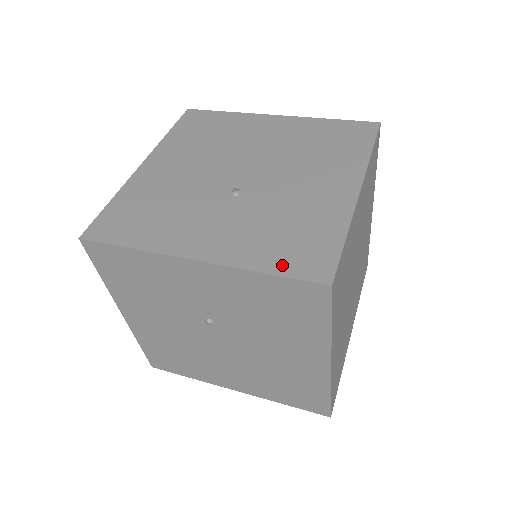
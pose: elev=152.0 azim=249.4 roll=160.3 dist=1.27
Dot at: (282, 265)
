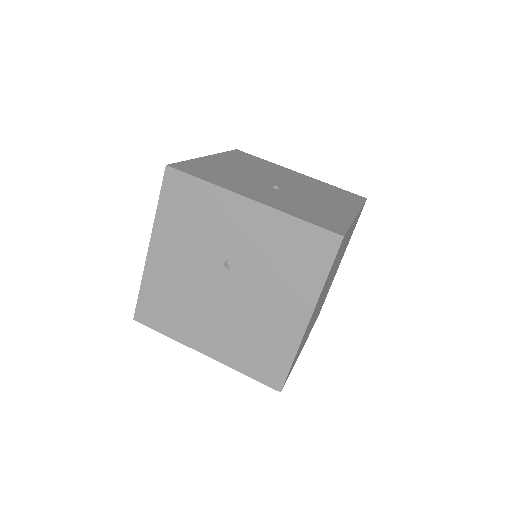
Dot at: (311, 220)
